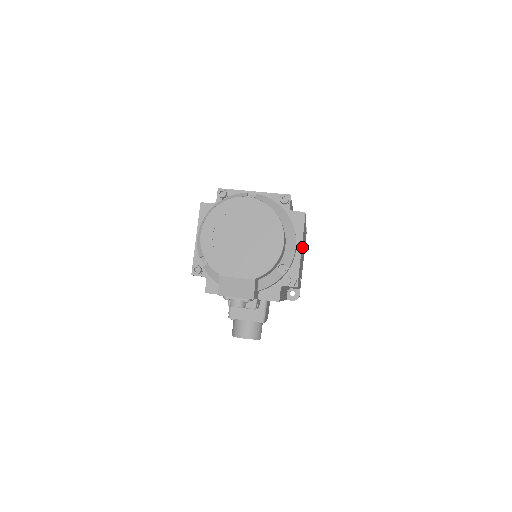
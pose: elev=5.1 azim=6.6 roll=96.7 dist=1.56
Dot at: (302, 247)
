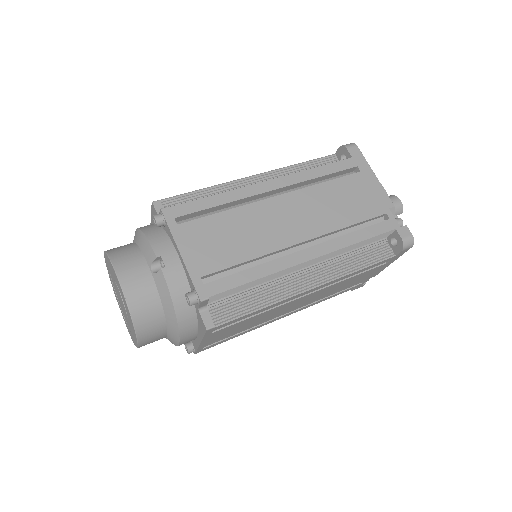
Dot at: (238, 326)
